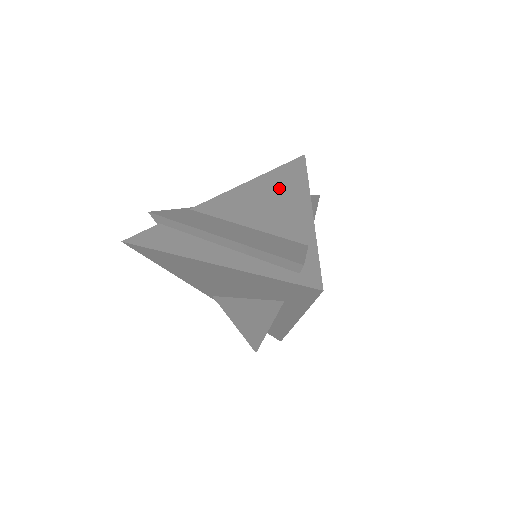
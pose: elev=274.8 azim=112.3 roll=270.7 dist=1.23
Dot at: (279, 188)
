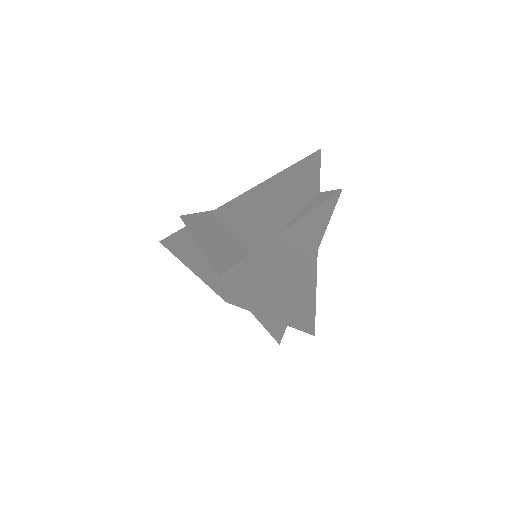
Dot at: (276, 190)
